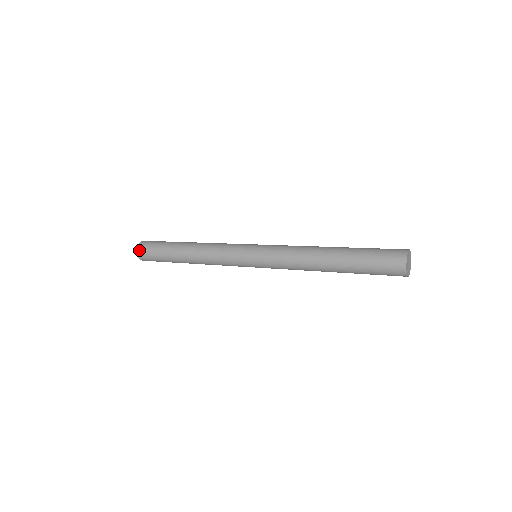
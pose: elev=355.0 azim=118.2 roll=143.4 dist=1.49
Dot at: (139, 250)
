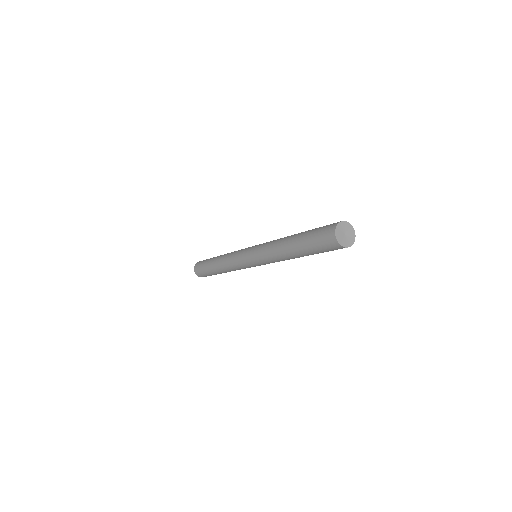
Dot at: (199, 261)
